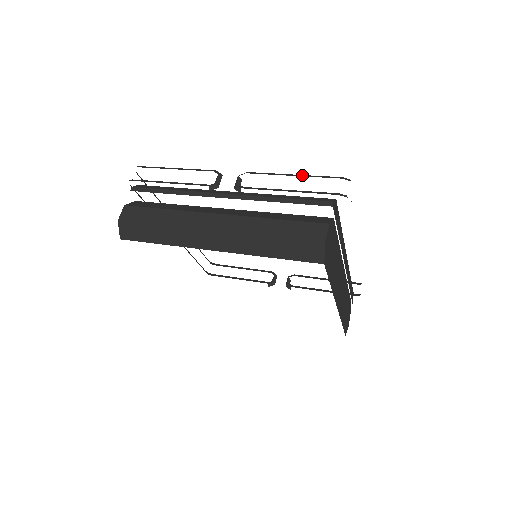
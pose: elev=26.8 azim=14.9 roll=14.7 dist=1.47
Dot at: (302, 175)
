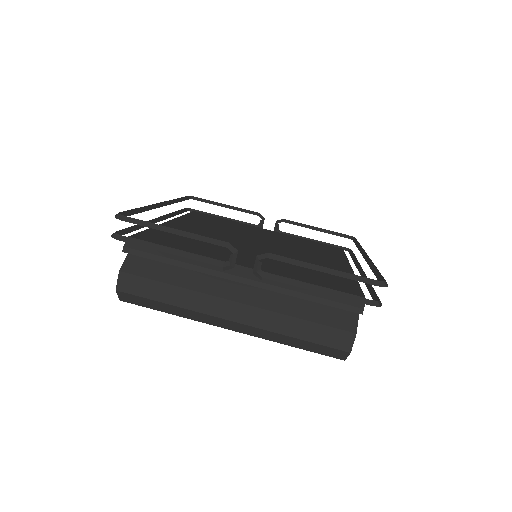
Dot at: (332, 271)
